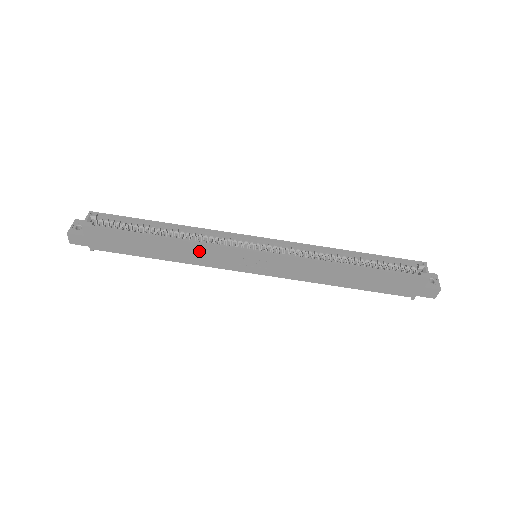
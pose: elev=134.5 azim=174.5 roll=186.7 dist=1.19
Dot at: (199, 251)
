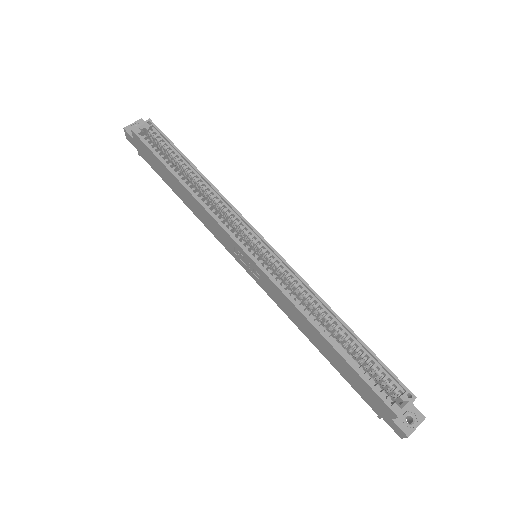
Dot at: (206, 216)
